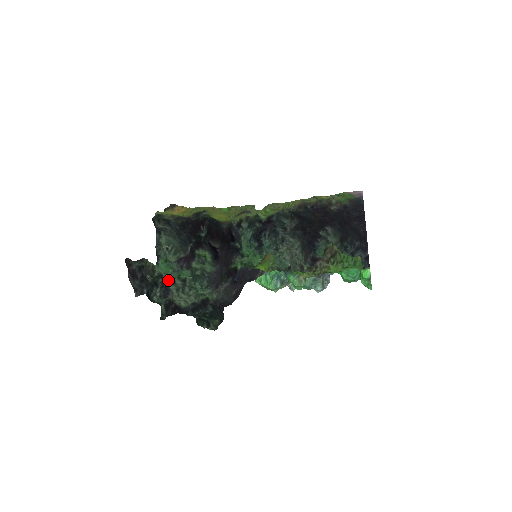
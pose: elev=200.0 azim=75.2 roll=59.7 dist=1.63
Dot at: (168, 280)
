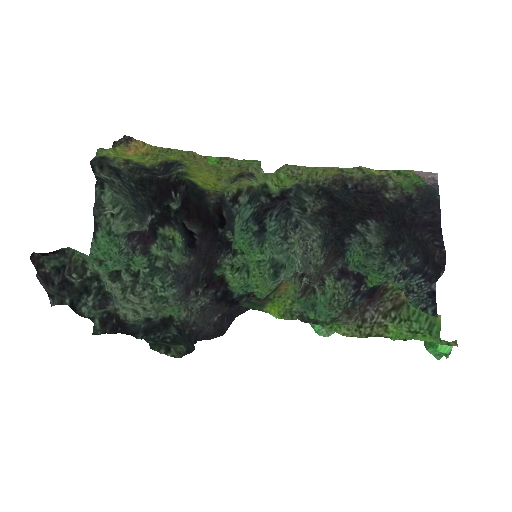
Dot at: (109, 273)
